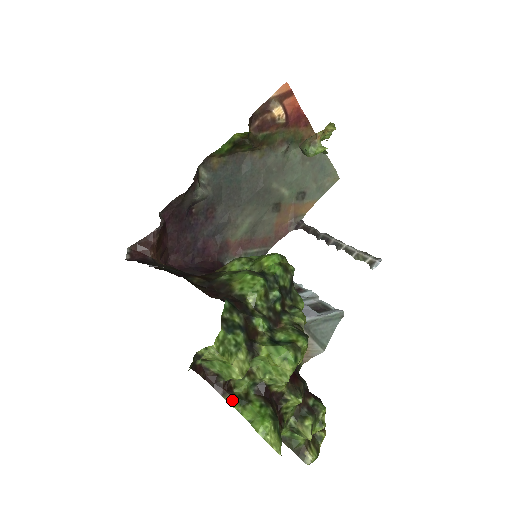
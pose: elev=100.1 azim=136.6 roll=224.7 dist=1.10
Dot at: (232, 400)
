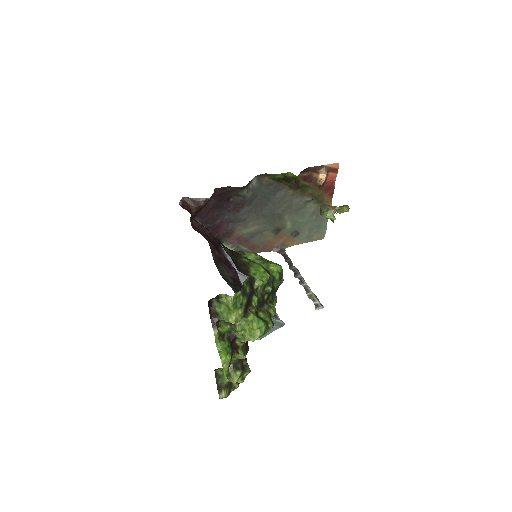
Dot at: (217, 333)
